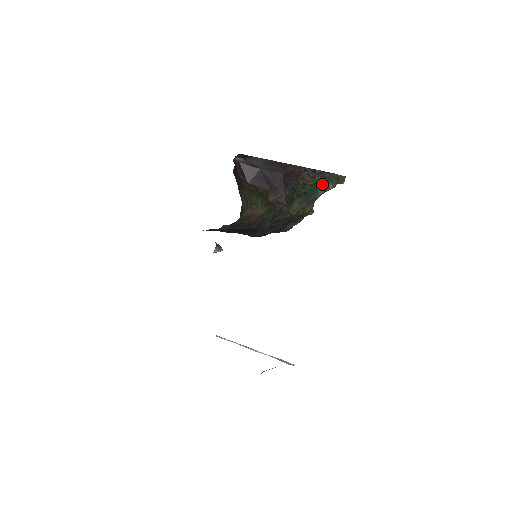
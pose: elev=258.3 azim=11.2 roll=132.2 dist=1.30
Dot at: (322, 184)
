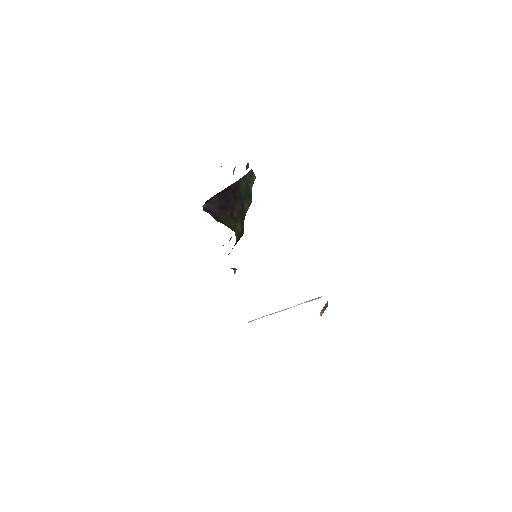
Dot at: (250, 180)
